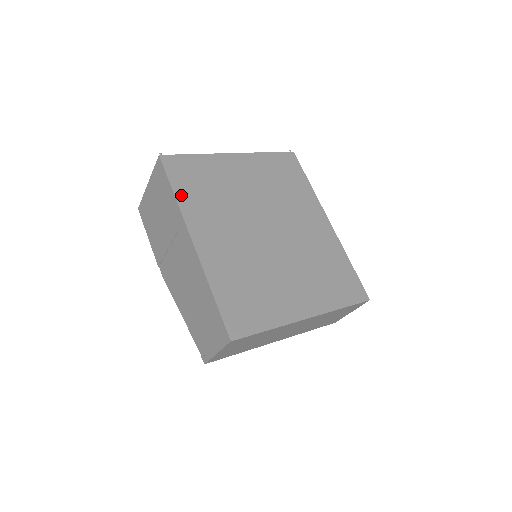
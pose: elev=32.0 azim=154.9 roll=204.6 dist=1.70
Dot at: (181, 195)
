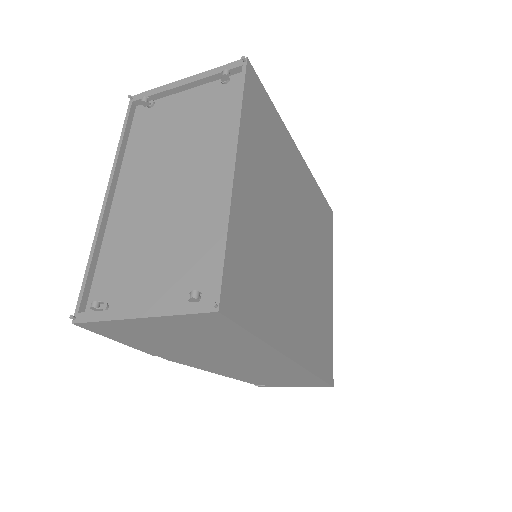
Dot at: (261, 328)
